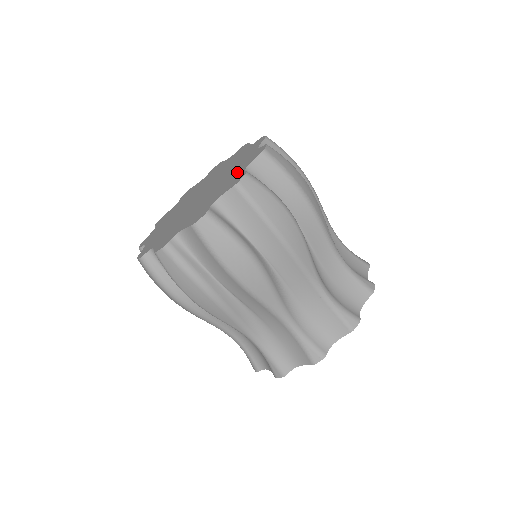
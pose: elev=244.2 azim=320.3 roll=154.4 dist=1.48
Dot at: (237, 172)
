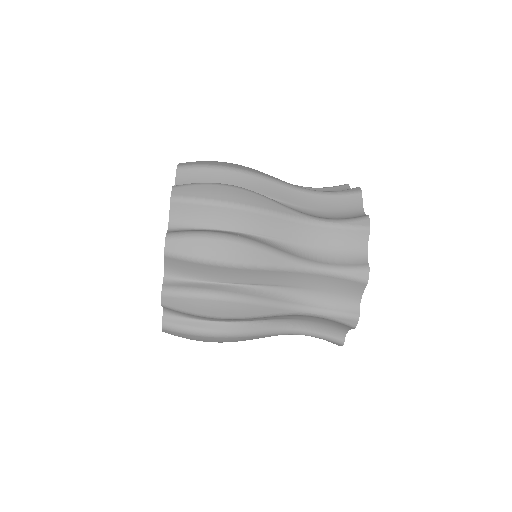
Dot at: occluded
